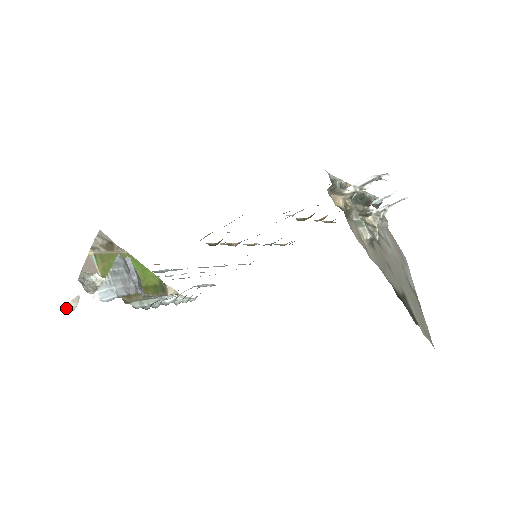
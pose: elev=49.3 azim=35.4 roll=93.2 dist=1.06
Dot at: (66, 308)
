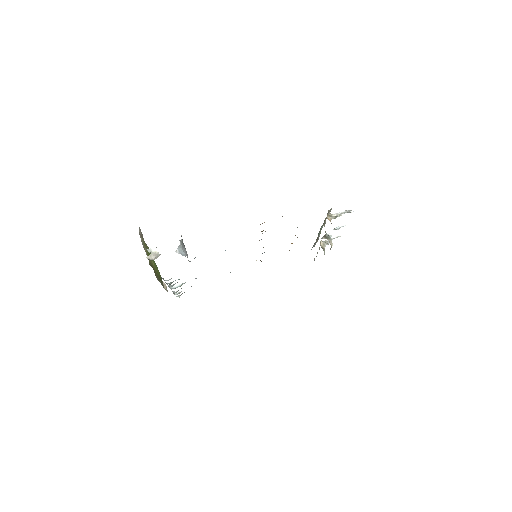
Dot at: (147, 258)
